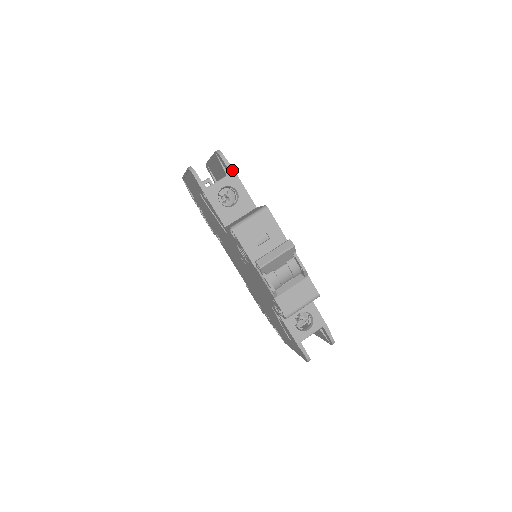
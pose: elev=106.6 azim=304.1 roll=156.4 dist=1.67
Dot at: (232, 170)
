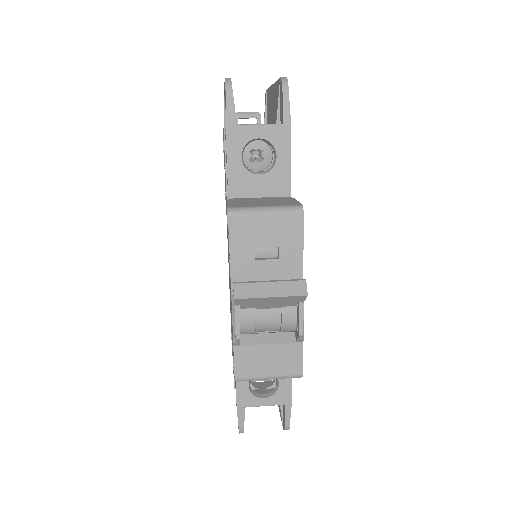
Dot at: (288, 120)
